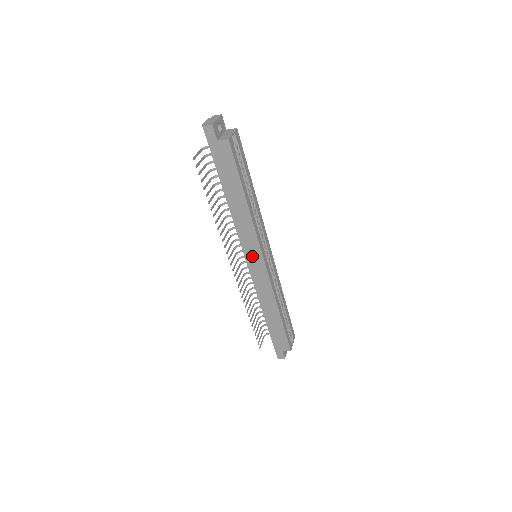
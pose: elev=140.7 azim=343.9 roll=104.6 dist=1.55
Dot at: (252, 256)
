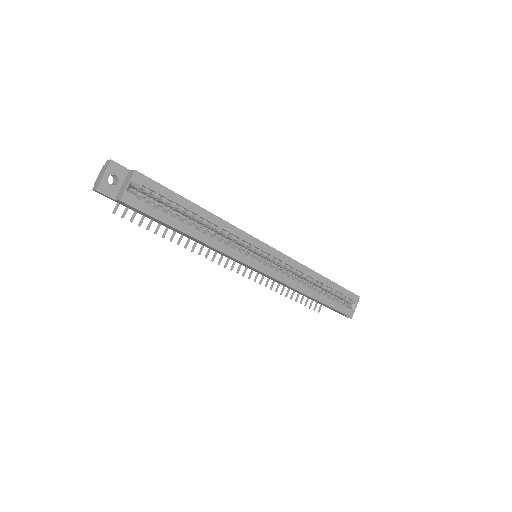
Dot at: (244, 265)
